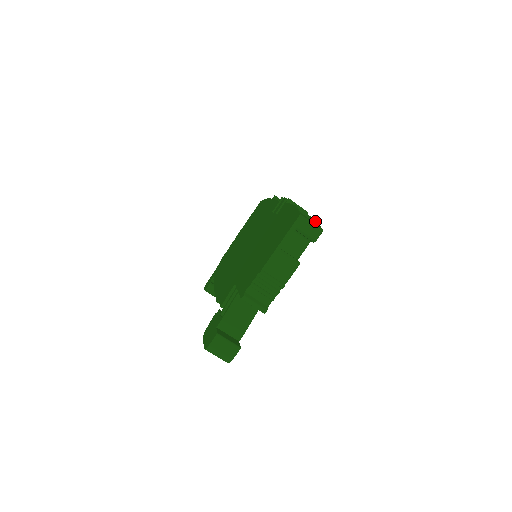
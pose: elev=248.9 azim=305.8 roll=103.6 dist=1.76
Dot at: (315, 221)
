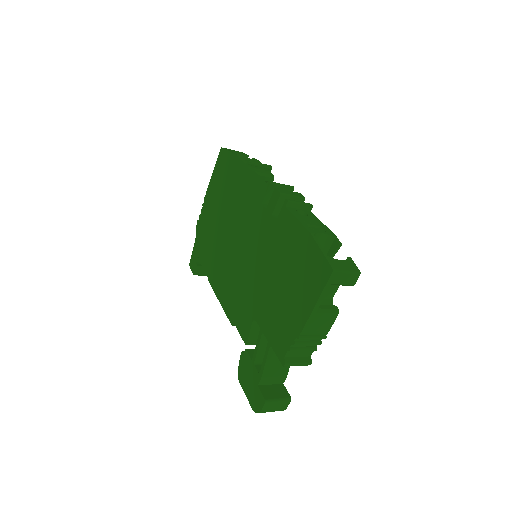
Dot at: (339, 244)
